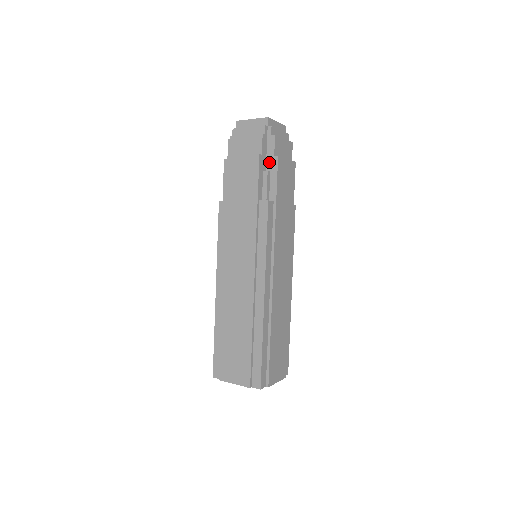
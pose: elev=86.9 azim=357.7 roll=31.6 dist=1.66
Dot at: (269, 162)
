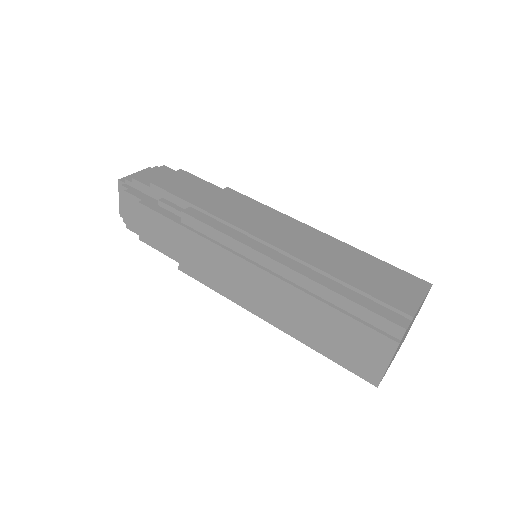
Dot at: (154, 196)
